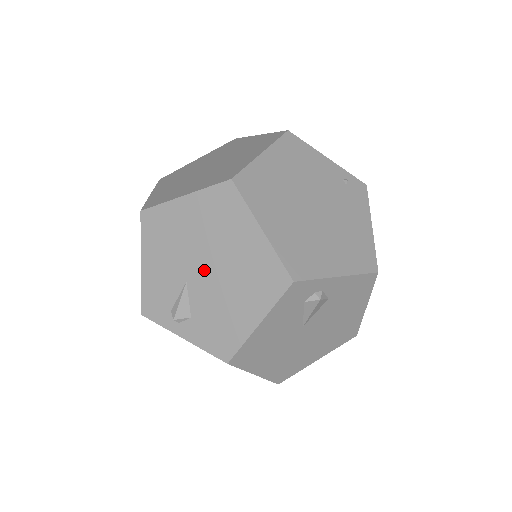
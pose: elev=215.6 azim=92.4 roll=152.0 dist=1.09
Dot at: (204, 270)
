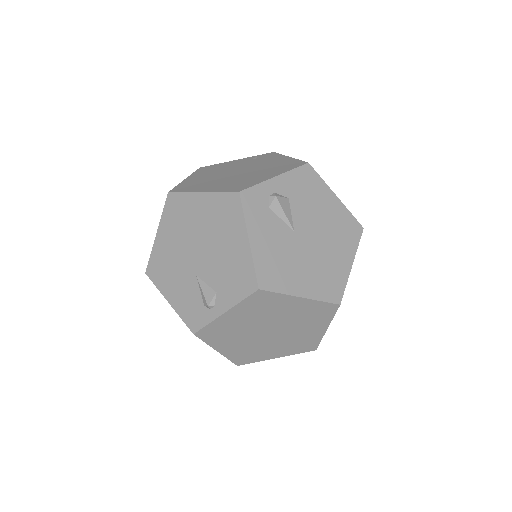
Dot at: (198, 255)
